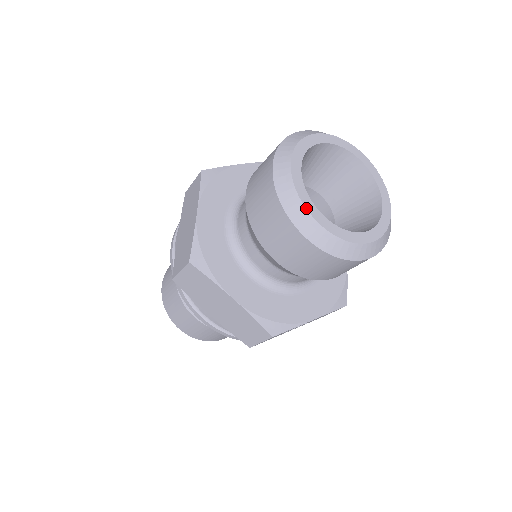
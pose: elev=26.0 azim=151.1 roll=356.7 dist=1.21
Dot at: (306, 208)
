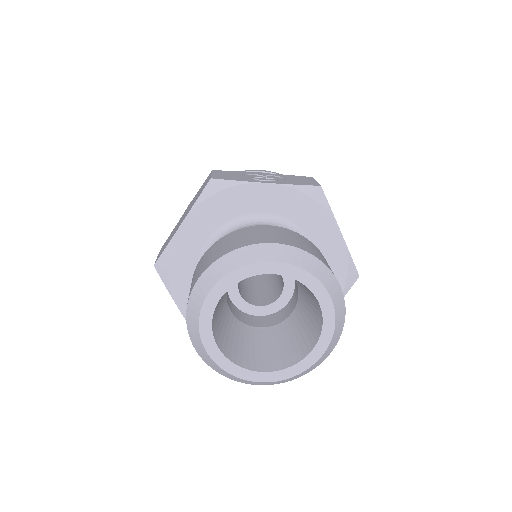
Dot at: (200, 336)
